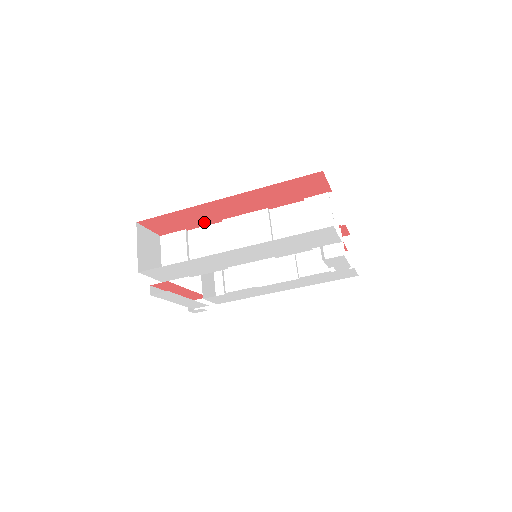
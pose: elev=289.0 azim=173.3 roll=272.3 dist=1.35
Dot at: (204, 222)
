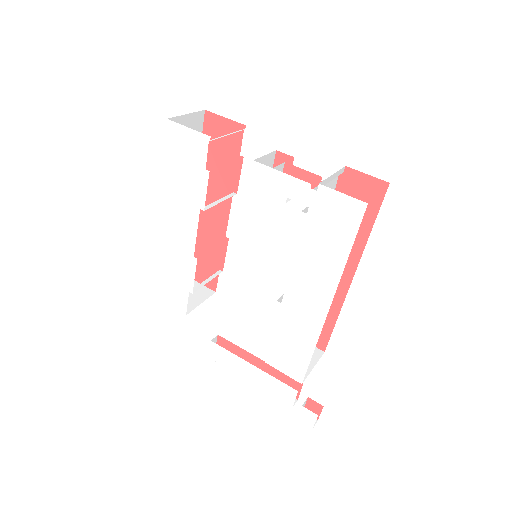
Dot at: (220, 249)
